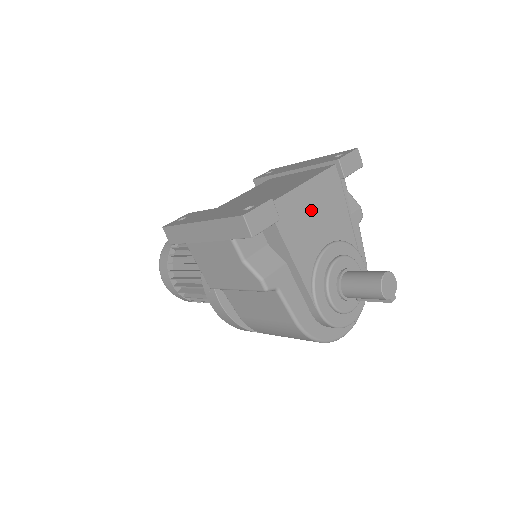
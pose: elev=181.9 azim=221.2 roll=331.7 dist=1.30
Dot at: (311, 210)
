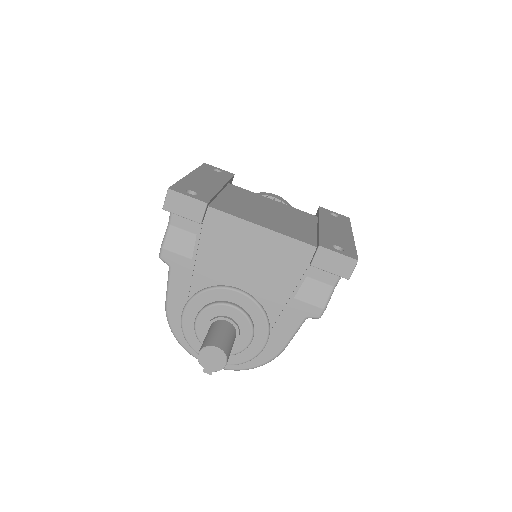
Dot at: (248, 251)
